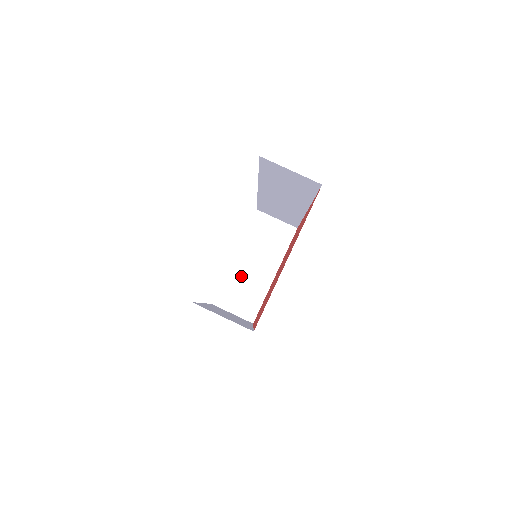
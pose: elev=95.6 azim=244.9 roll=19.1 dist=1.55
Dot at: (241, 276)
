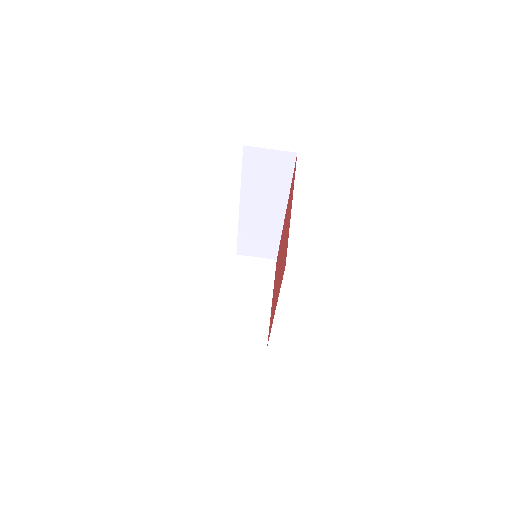
Dot at: (241, 310)
